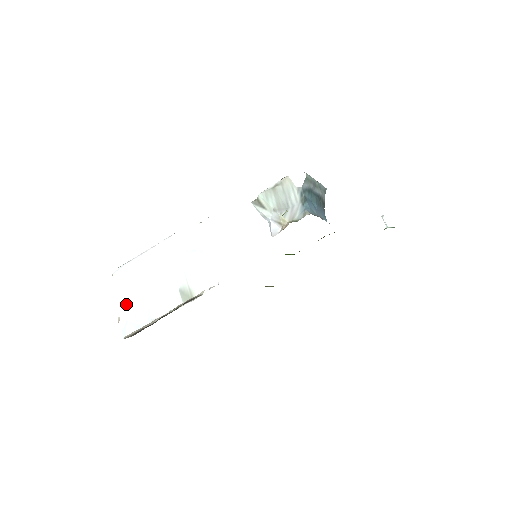
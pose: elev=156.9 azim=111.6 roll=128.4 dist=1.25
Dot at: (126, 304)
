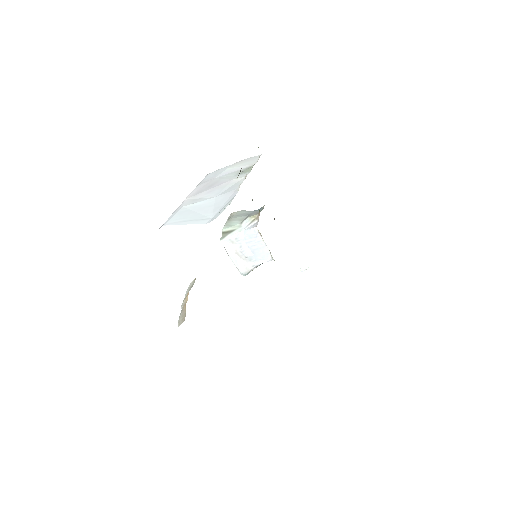
Dot at: (199, 217)
